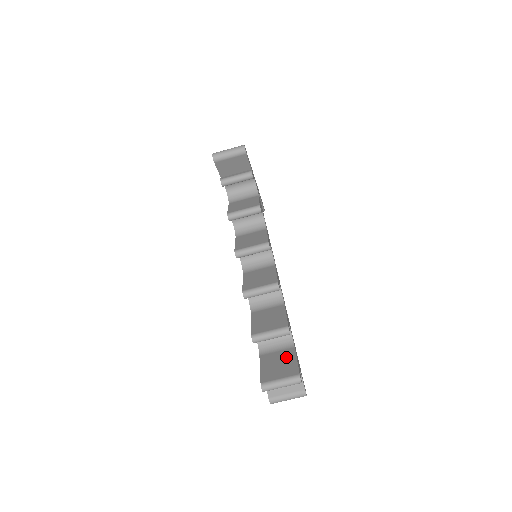
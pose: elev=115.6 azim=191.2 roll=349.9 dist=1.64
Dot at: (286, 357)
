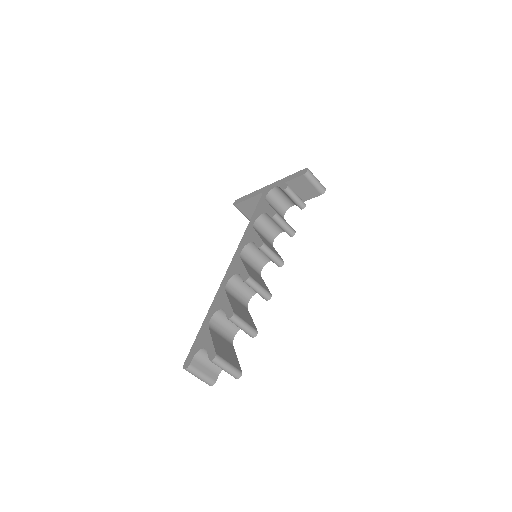
Dot at: (230, 348)
